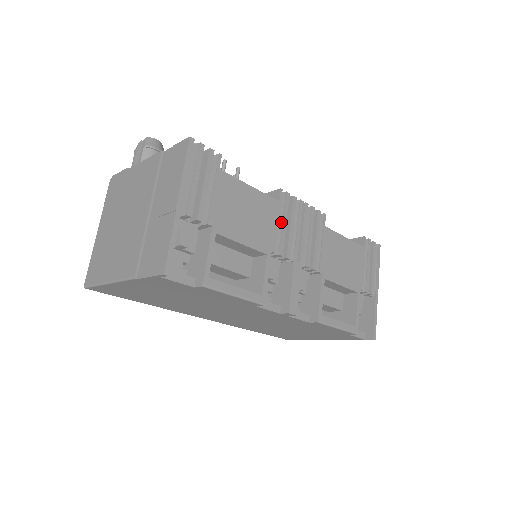
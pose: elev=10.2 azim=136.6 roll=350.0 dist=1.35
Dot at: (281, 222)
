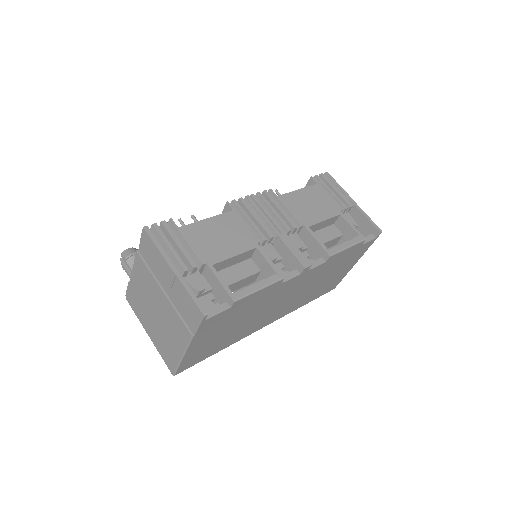
Dot at: (246, 221)
